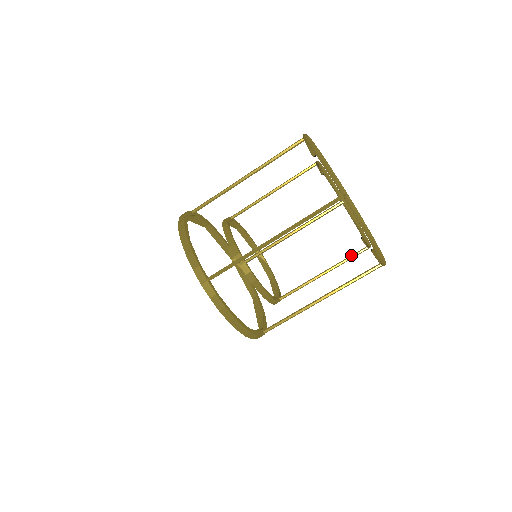
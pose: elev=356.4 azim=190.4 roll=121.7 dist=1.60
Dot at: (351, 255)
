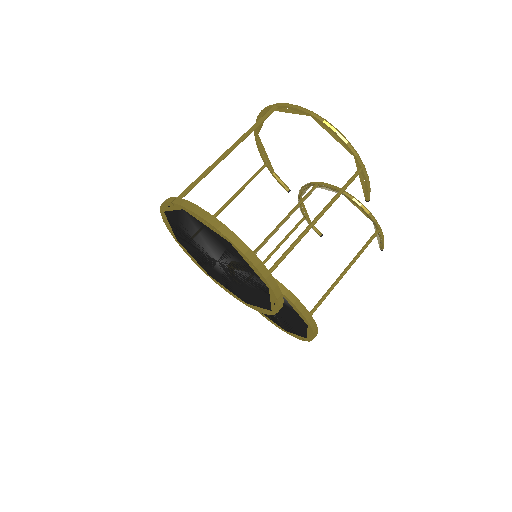
Dot at: occluded
